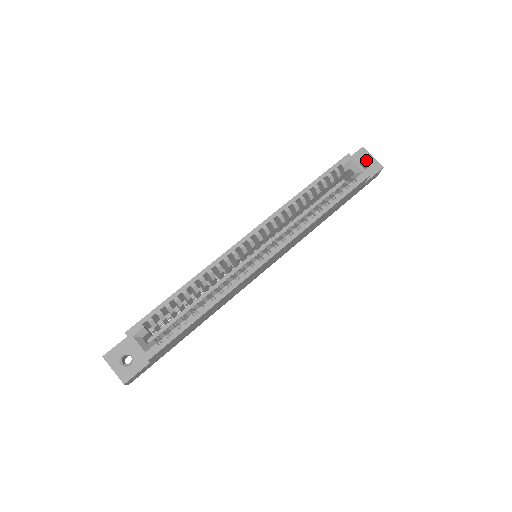
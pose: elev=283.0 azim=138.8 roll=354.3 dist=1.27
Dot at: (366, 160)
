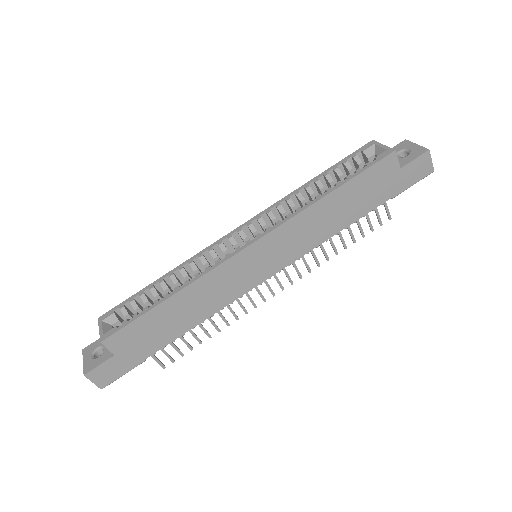
Dot at: (407, 149)
